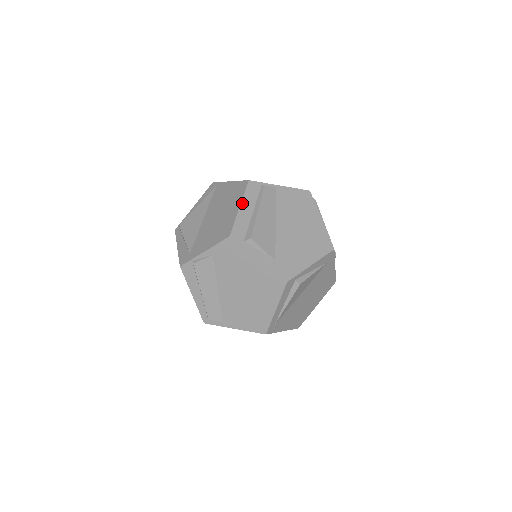
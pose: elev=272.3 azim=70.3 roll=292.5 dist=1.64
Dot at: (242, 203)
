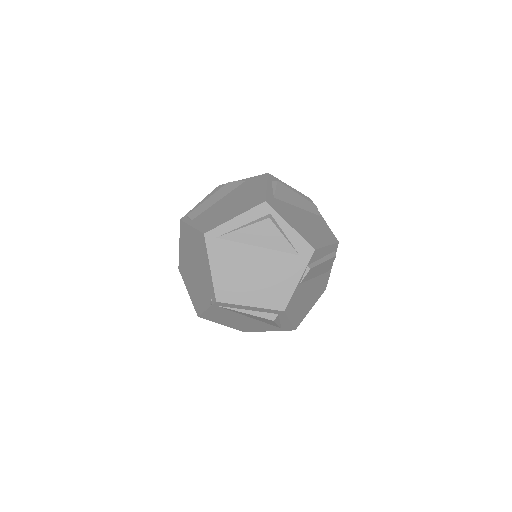
Dot at: (294, 189)
